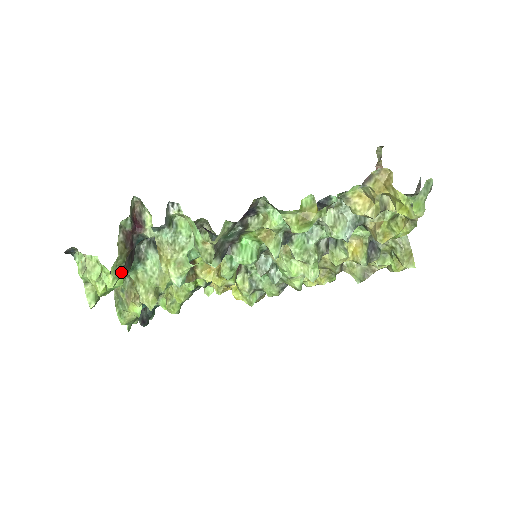
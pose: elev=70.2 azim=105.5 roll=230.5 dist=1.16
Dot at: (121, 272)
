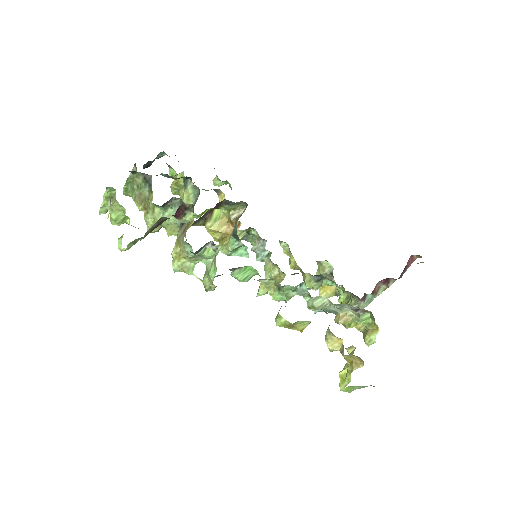
Dot at: occluded
